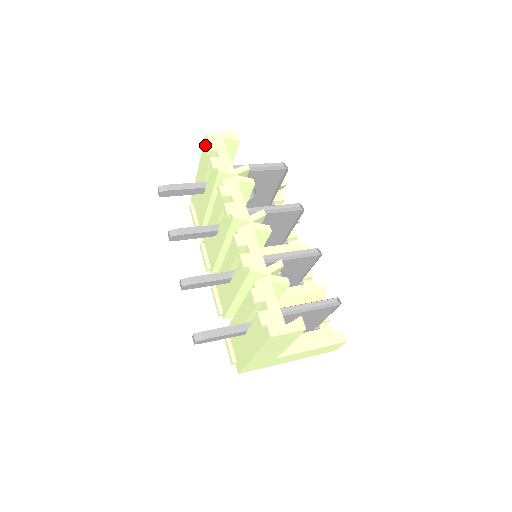
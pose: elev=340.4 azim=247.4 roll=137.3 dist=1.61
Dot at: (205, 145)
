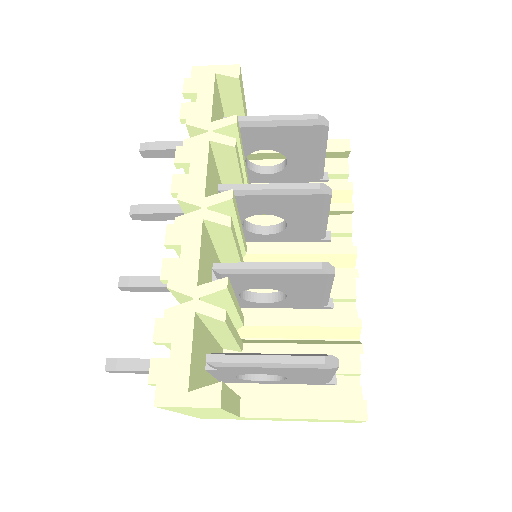
Dot at: (183, 84)
